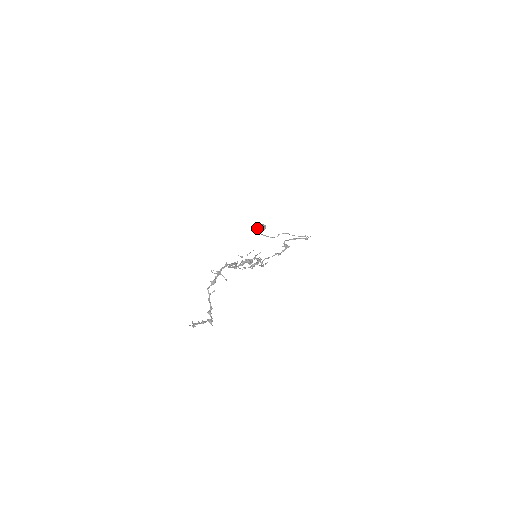
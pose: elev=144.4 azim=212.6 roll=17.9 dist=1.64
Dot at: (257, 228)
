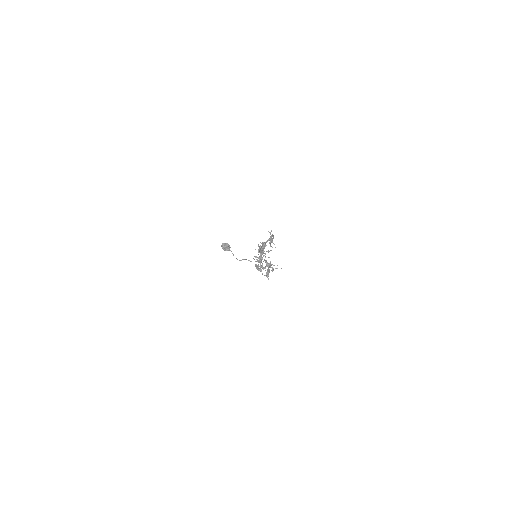
Dot at: (224, 246)
